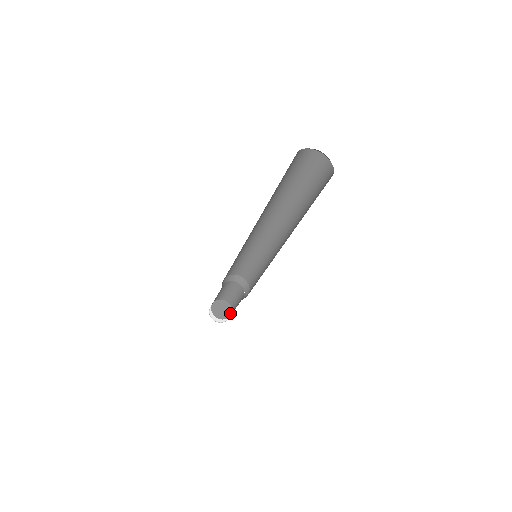
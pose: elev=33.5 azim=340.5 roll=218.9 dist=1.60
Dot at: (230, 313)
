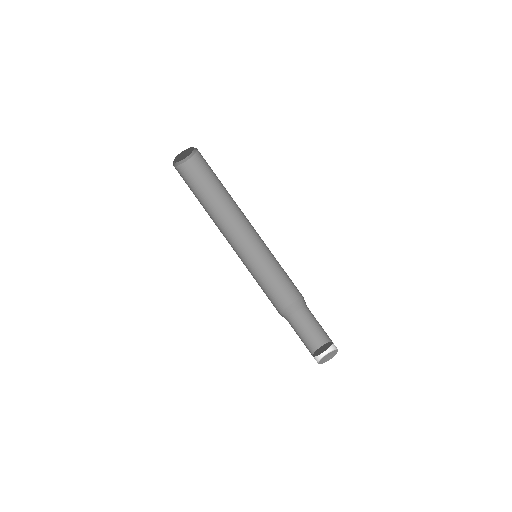
Dot at: (331, 343)
